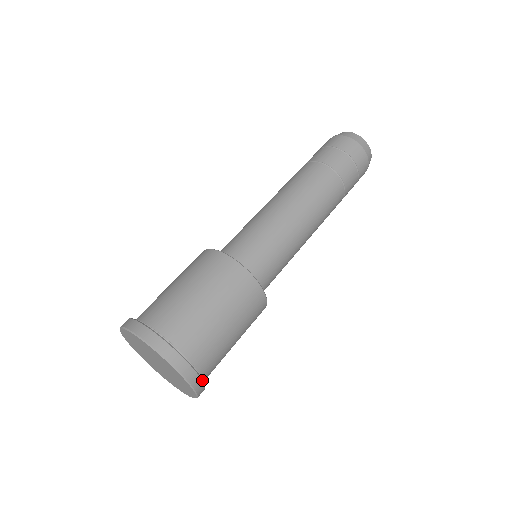
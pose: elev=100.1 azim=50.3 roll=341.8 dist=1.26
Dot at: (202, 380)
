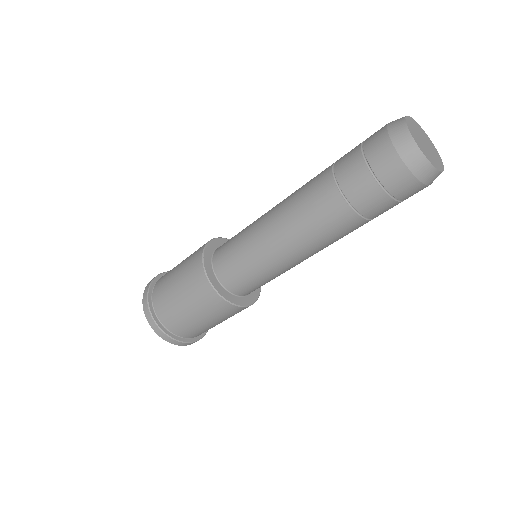
Dot at: occluded
